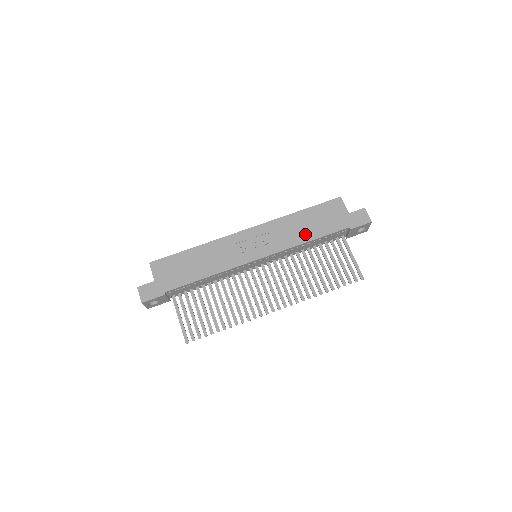
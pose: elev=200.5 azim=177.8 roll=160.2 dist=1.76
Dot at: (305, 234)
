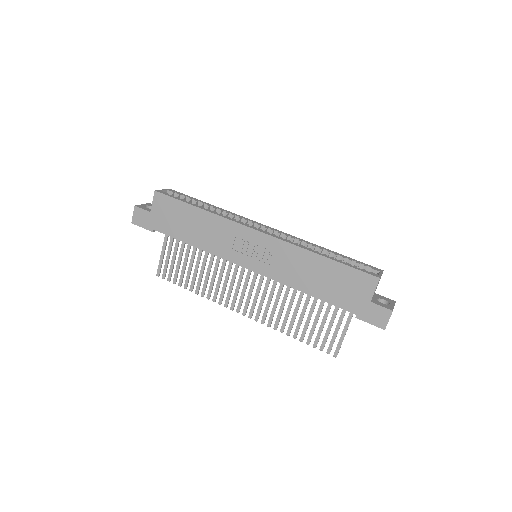
Dot at: (308, 283)
